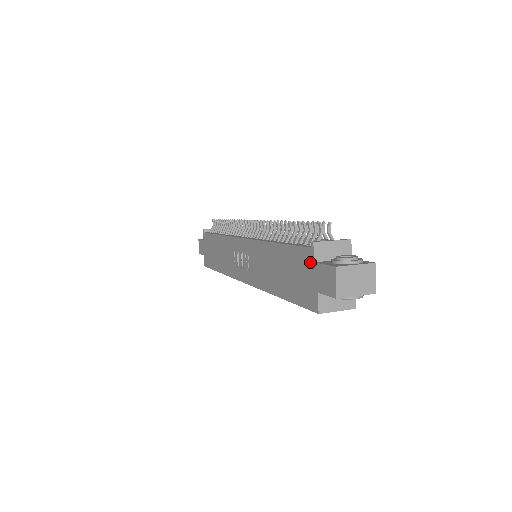
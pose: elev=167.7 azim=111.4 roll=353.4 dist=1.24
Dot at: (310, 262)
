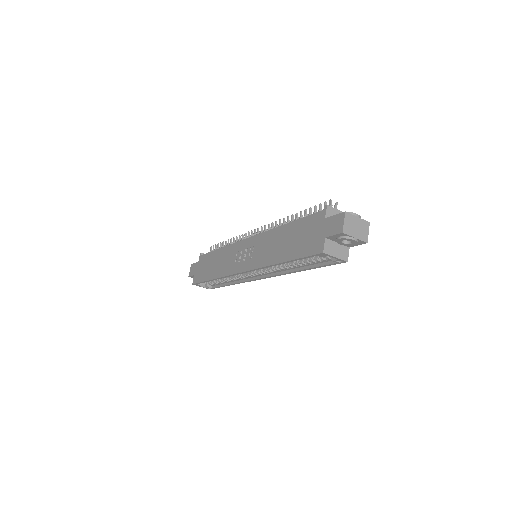
Dot at: (321, 220)
